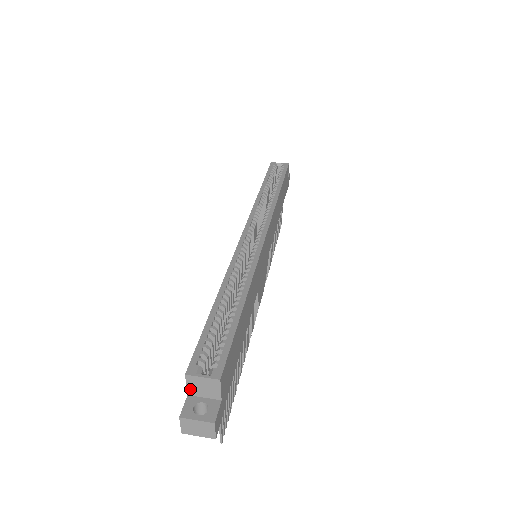
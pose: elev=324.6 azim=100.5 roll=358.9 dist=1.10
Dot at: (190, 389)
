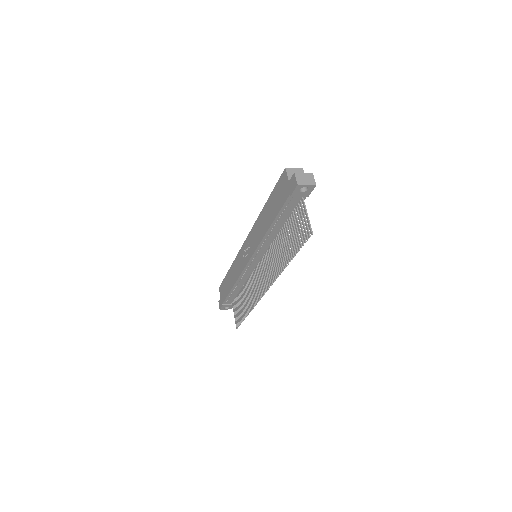
Dot at: (289, 177)
